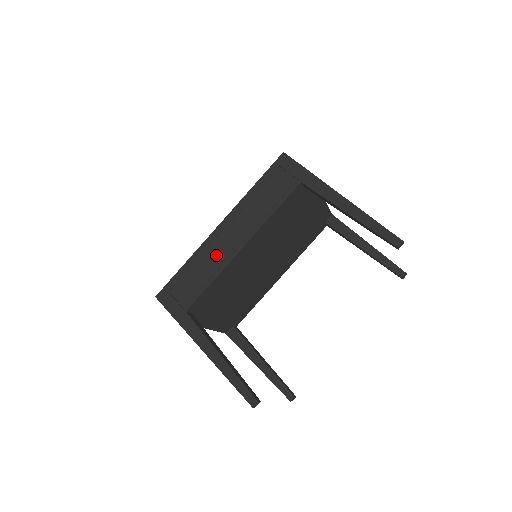
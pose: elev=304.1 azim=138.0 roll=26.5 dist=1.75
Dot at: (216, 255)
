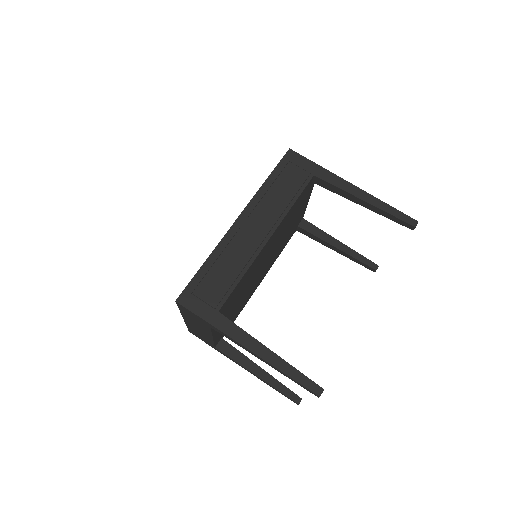
Dot at: (241, 249)
